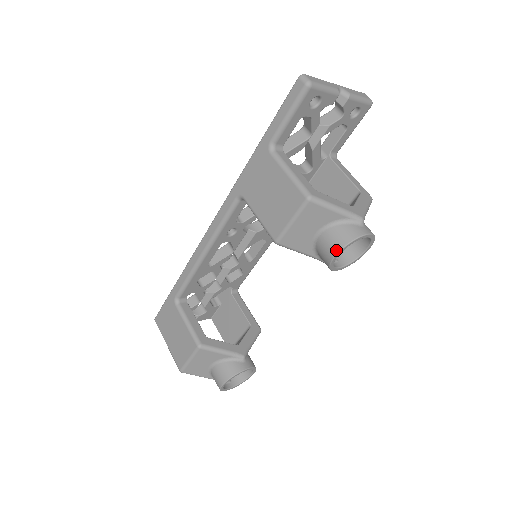
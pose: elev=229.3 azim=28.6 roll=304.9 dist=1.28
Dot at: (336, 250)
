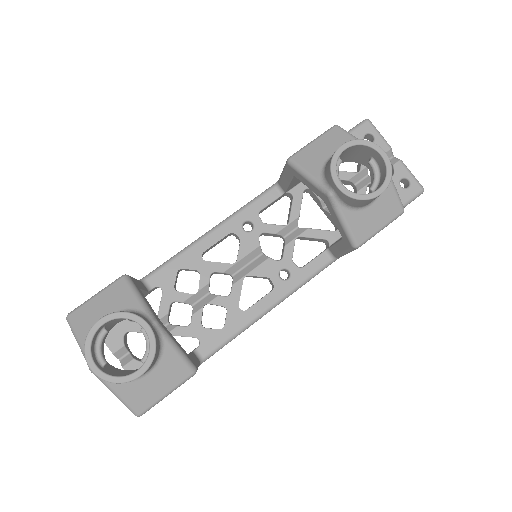
Dot at: (344, 144)
